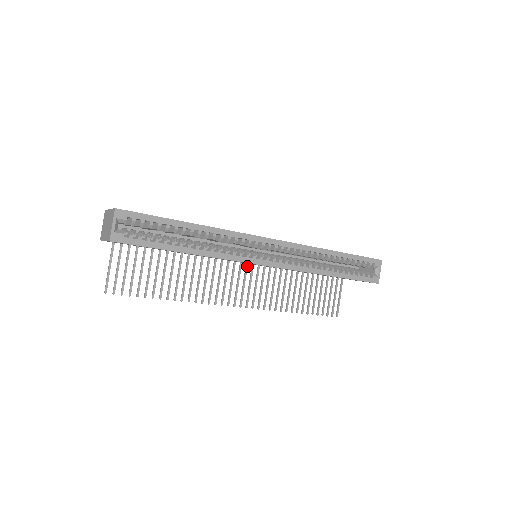
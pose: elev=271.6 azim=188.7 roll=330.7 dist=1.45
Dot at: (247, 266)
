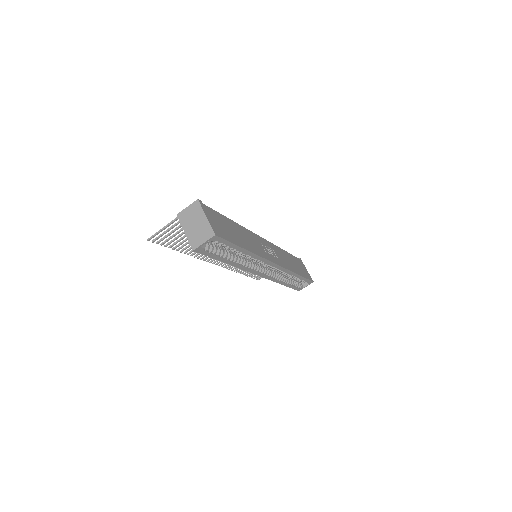
Dot at: occluded
